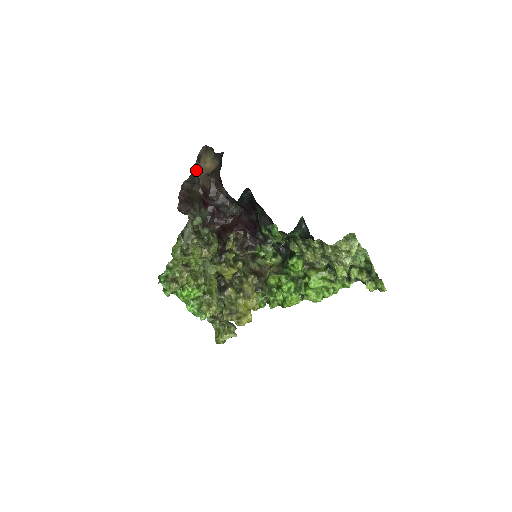
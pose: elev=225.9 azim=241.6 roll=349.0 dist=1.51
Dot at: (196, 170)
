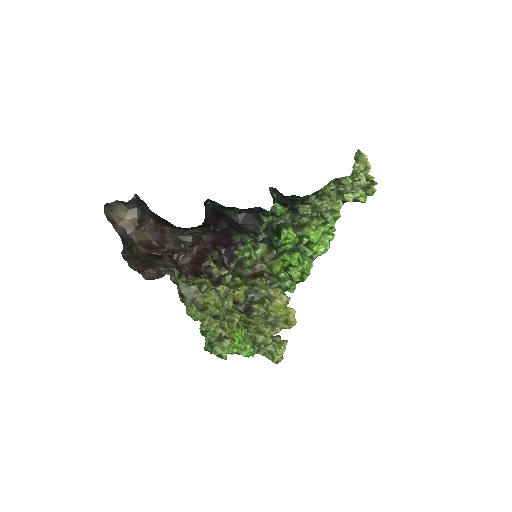
Dot at: (121, 233)
